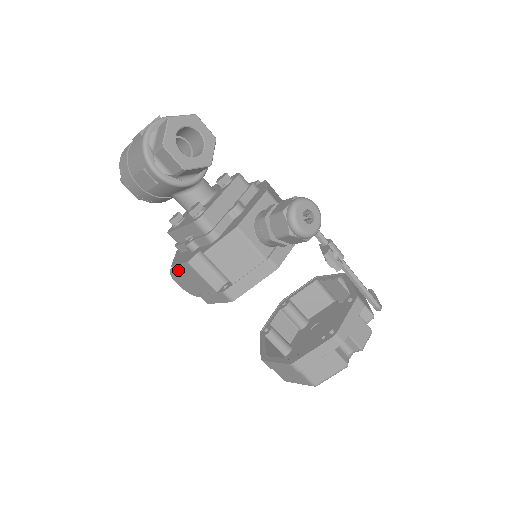
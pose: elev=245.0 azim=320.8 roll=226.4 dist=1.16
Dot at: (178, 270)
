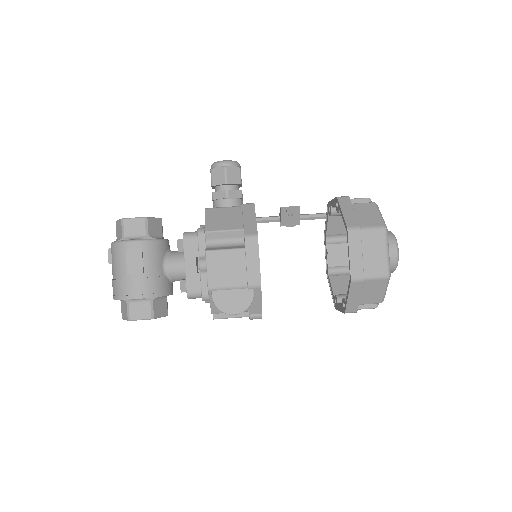
Dot at: (213, 281)
